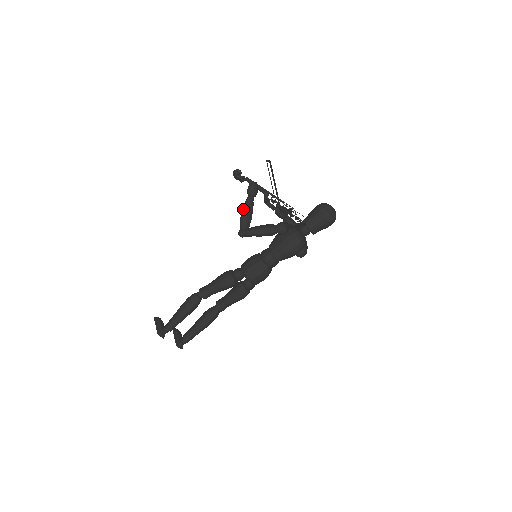
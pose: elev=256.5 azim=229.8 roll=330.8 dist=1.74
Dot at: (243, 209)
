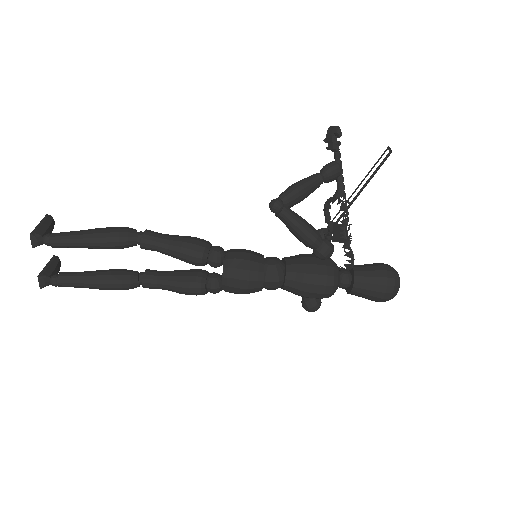
Dot at: (303, 179)
